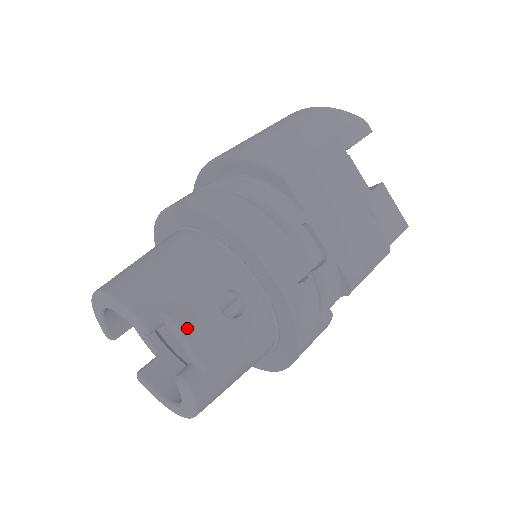
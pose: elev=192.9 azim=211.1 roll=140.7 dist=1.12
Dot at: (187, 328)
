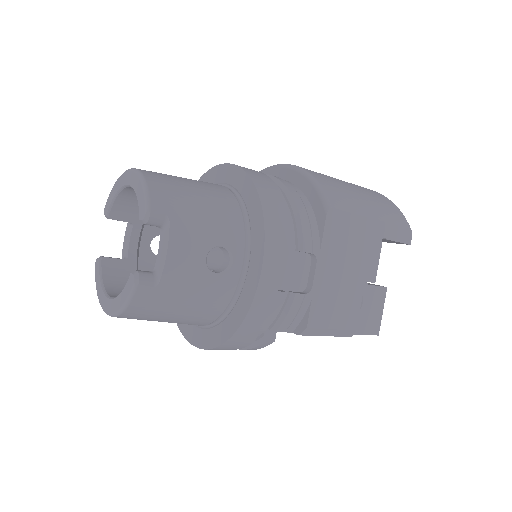
Dot at: (175, 243)
